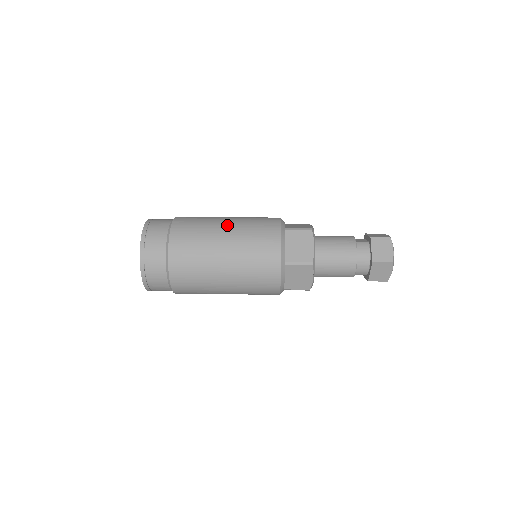
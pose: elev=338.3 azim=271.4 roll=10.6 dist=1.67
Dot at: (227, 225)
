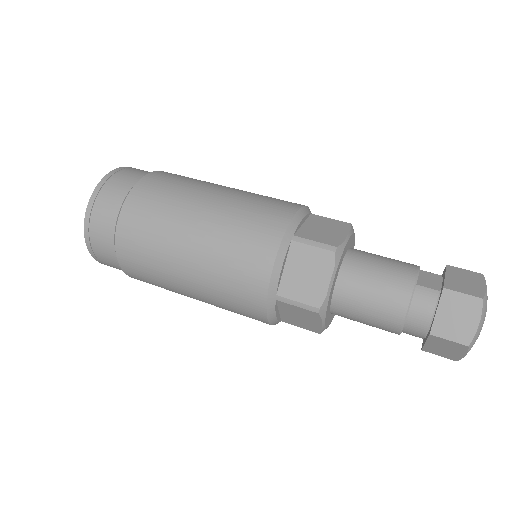
Dot at: (204, 211)
